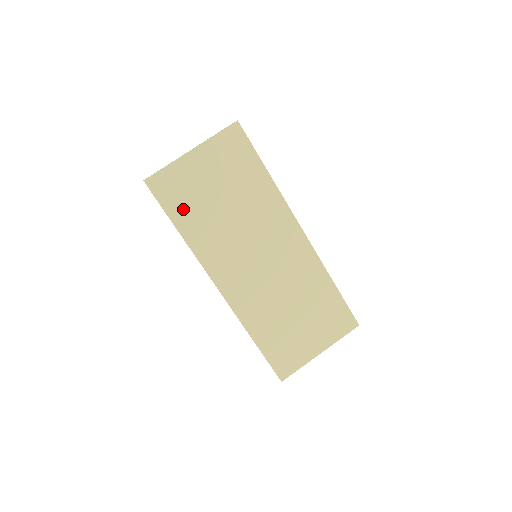
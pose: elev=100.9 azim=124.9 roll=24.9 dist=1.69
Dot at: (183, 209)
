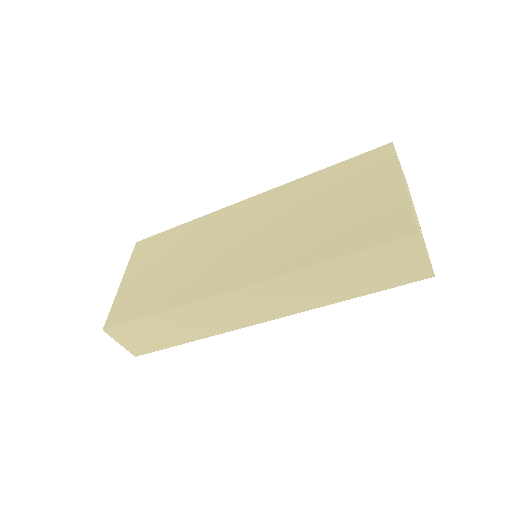
Dot at: (148, 302)
